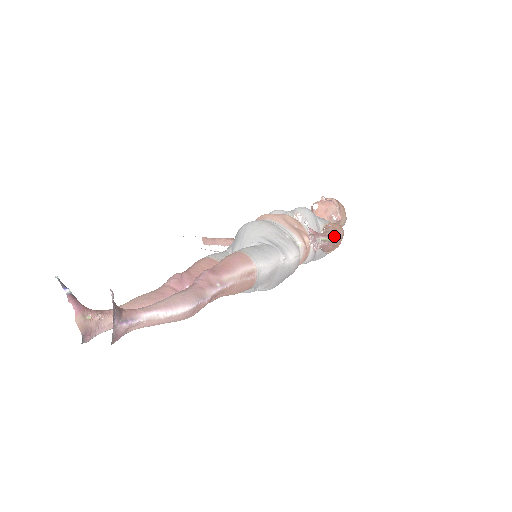
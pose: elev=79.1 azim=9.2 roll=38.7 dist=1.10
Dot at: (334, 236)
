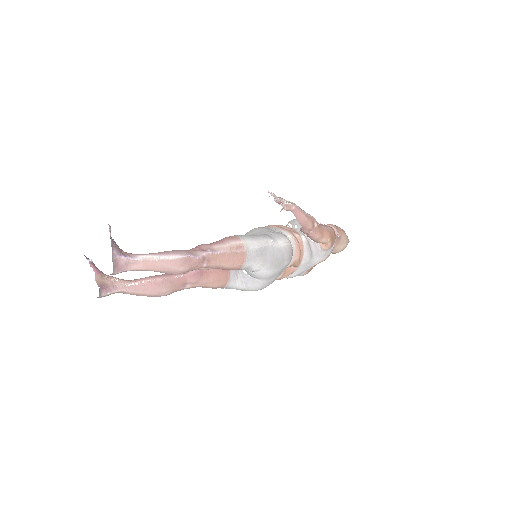
Dot at: (310, 215)
